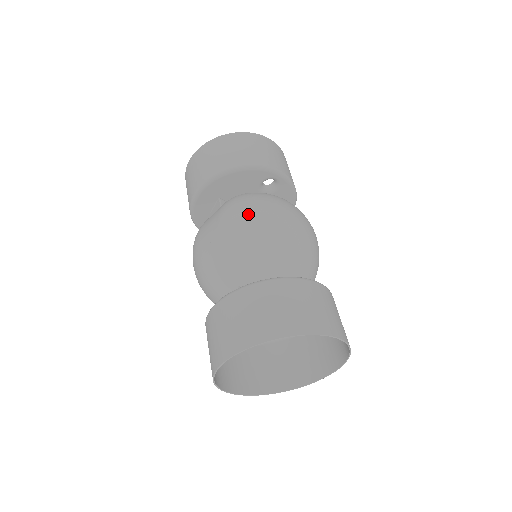
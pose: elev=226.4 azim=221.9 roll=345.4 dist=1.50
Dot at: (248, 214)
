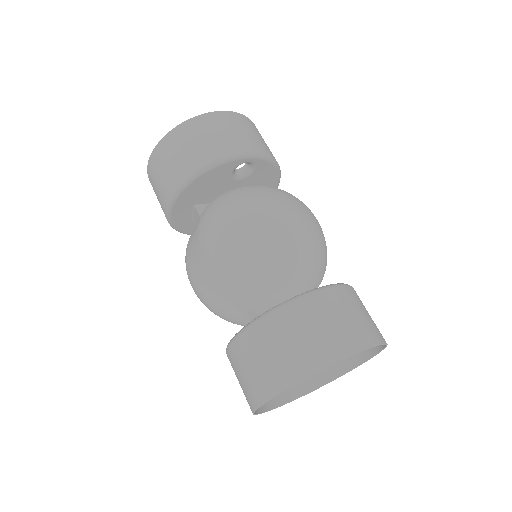
Dot at: (228, 234)
